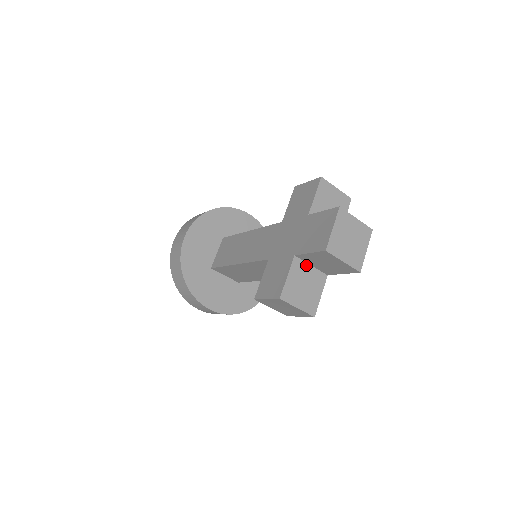
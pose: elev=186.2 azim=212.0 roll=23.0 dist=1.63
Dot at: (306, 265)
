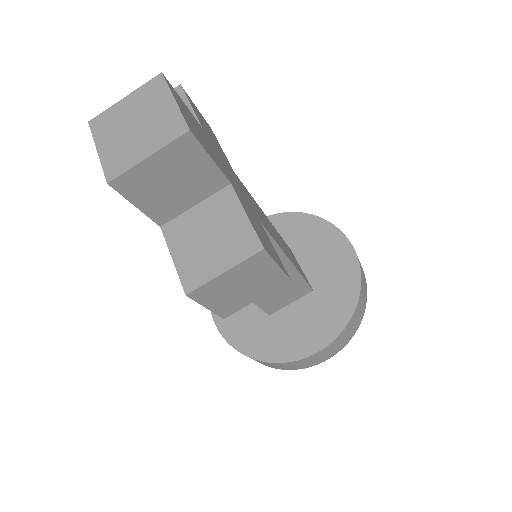
Dot at: (187, 215)
